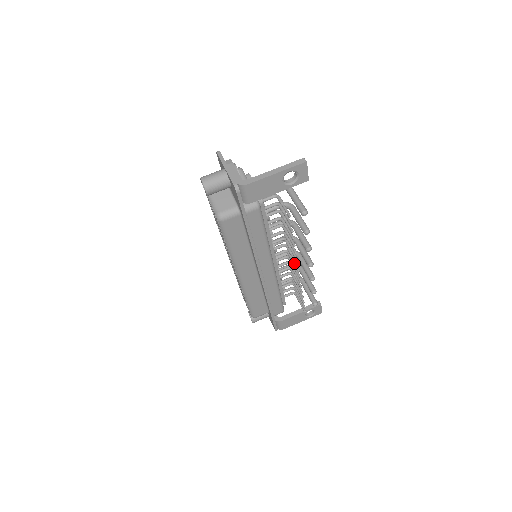
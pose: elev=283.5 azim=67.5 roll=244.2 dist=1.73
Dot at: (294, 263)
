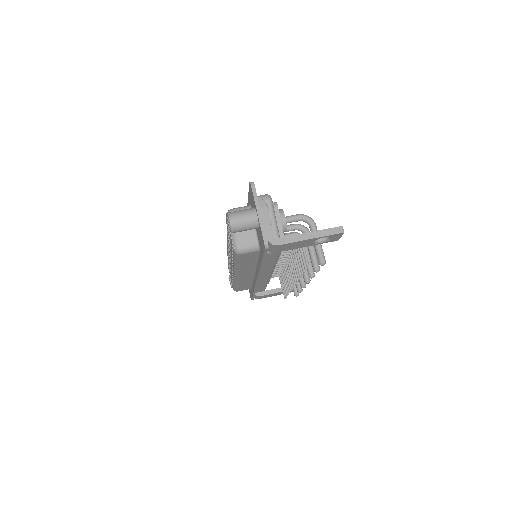
Dot at: (292, 276)
